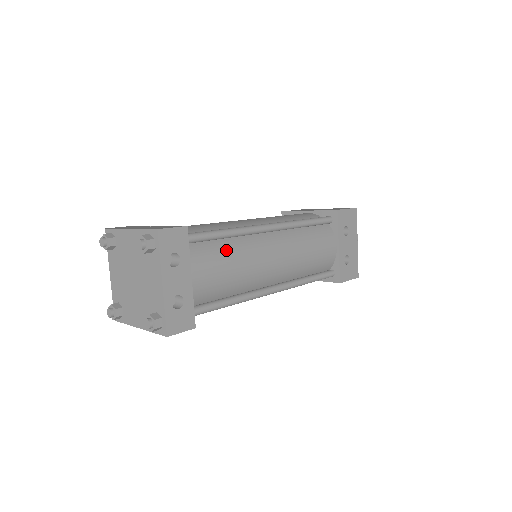
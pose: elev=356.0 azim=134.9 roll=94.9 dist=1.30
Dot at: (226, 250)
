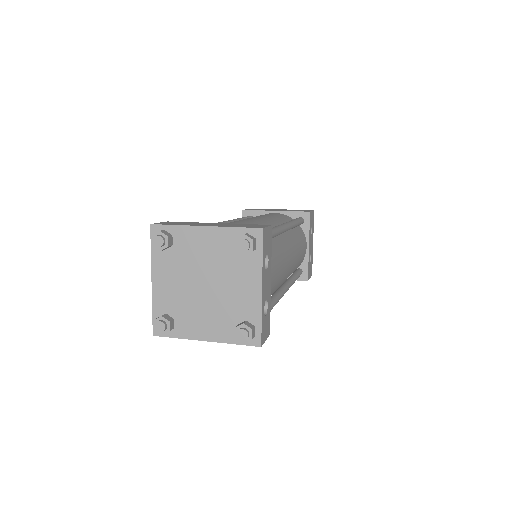
Dot at: (275, 251)
